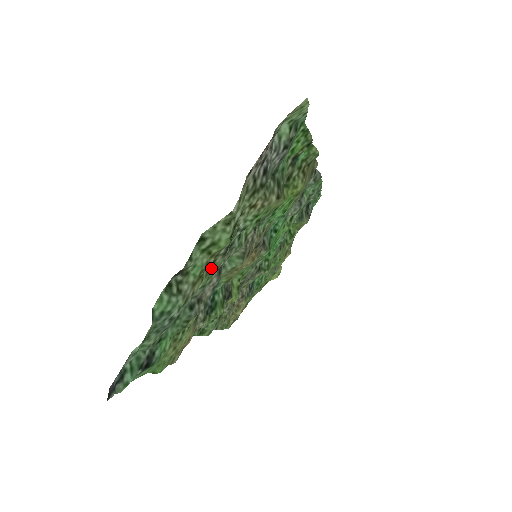
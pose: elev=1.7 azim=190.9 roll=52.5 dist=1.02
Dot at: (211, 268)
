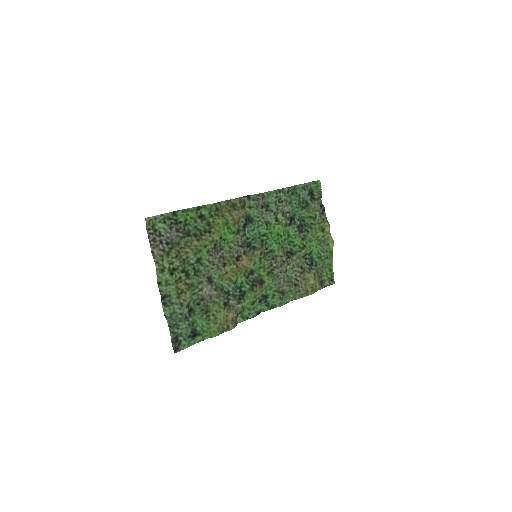
Dot at: (191, 286)
